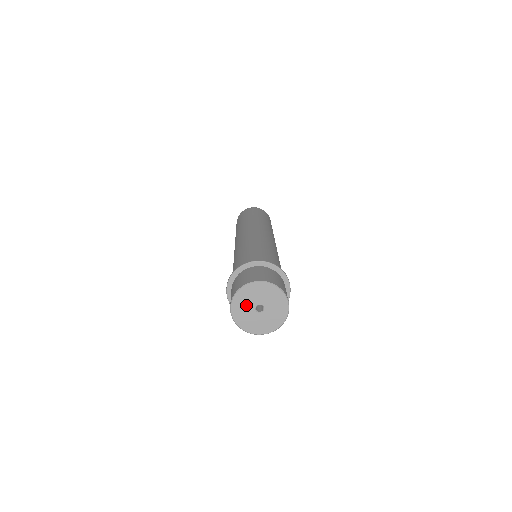
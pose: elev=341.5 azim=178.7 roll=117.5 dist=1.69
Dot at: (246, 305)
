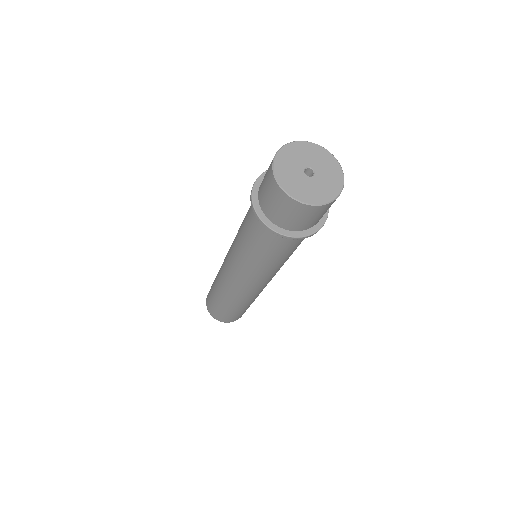
Dot at: (298, 158)
